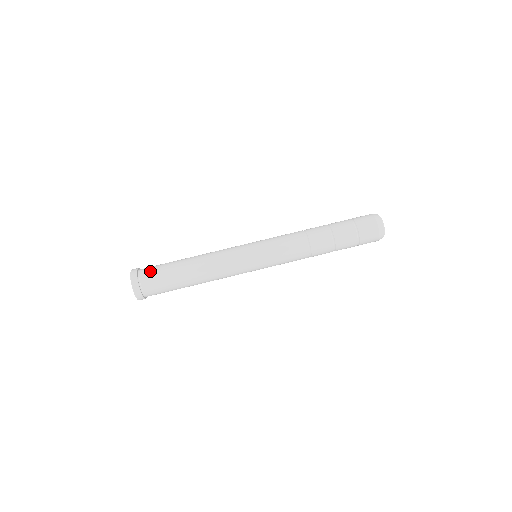
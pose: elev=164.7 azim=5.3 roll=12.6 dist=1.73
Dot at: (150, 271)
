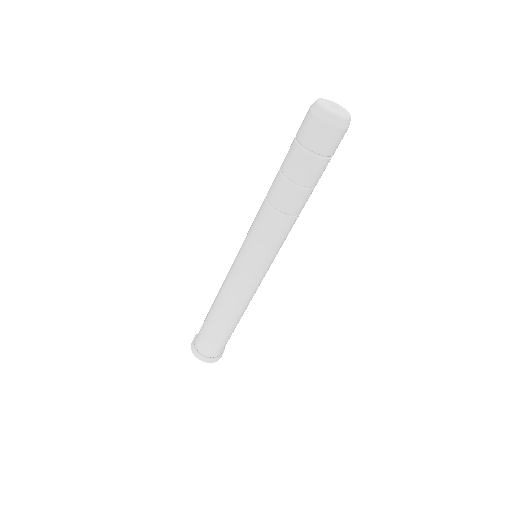
Dot at: occluded
